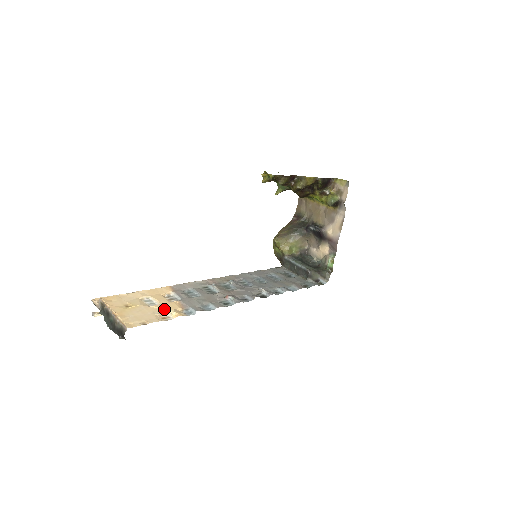
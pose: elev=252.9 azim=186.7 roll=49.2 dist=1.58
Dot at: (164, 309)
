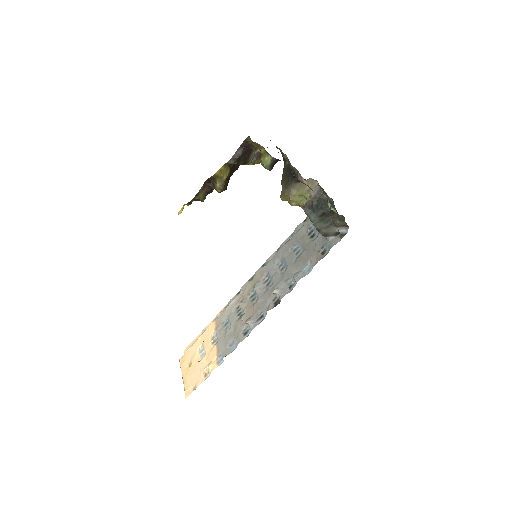
Dot at: (207, 362)
